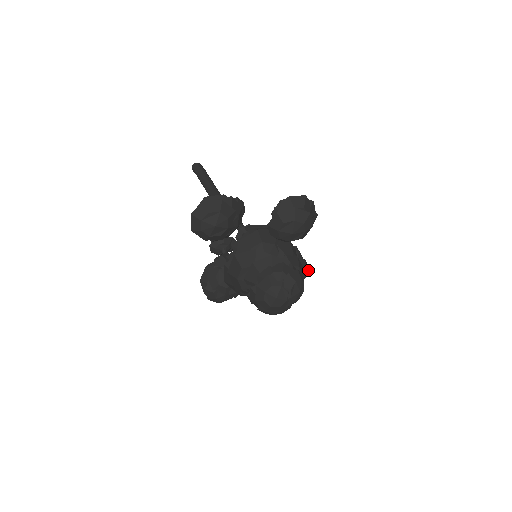
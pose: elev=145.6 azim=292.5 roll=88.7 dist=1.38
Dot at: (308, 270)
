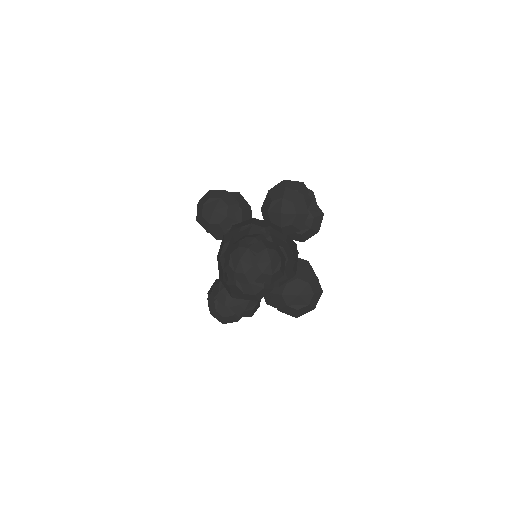
Dot at: (320, 291)
